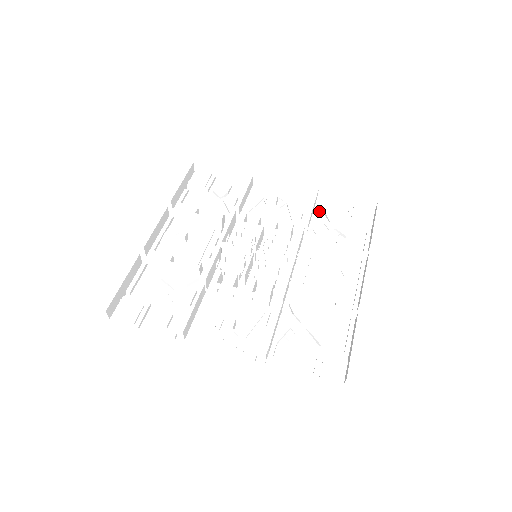
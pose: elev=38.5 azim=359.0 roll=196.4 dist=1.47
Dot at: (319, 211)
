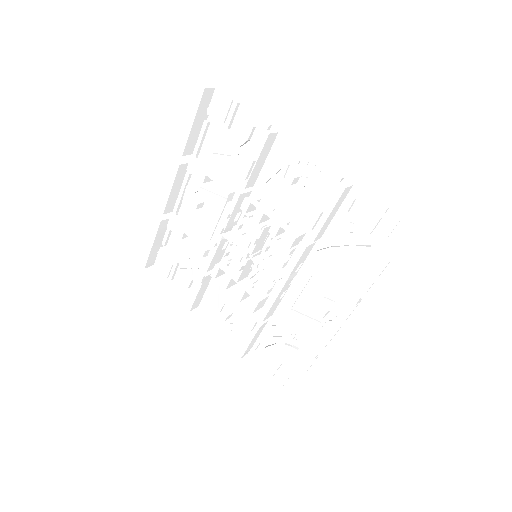
Dot at: (346, 211)
